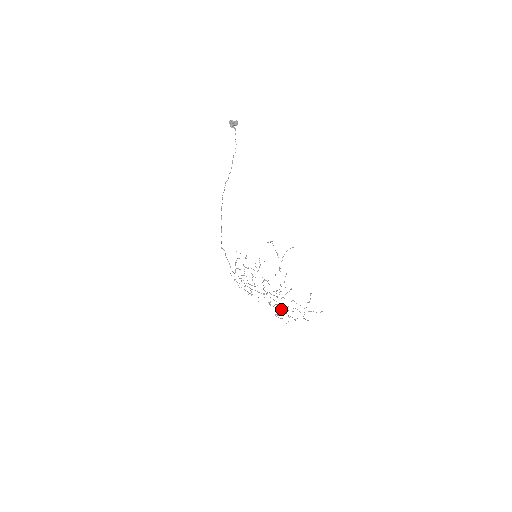
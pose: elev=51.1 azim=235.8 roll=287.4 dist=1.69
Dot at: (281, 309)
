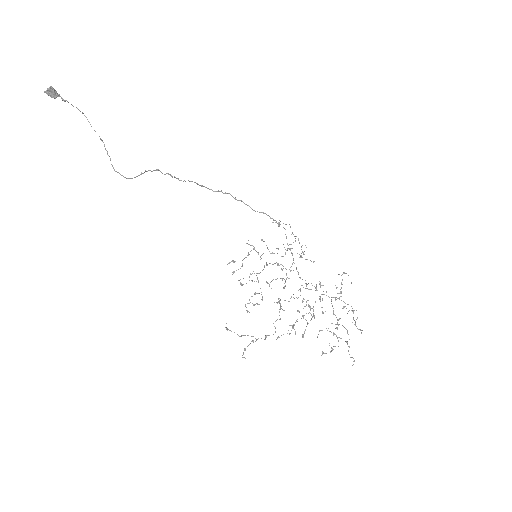
Dot at: (332, 297)
